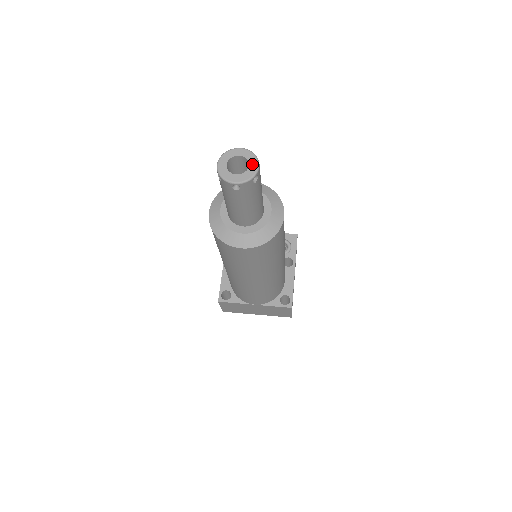
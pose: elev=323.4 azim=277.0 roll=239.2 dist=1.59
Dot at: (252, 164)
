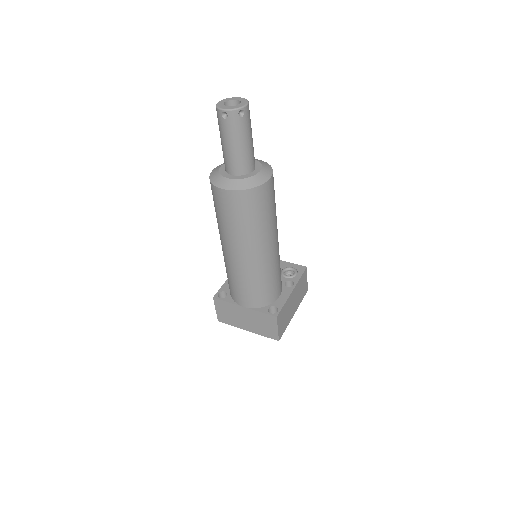
Dot at: (242, 103)
